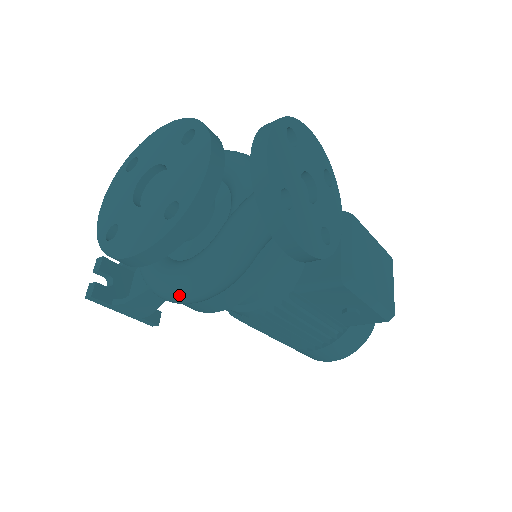
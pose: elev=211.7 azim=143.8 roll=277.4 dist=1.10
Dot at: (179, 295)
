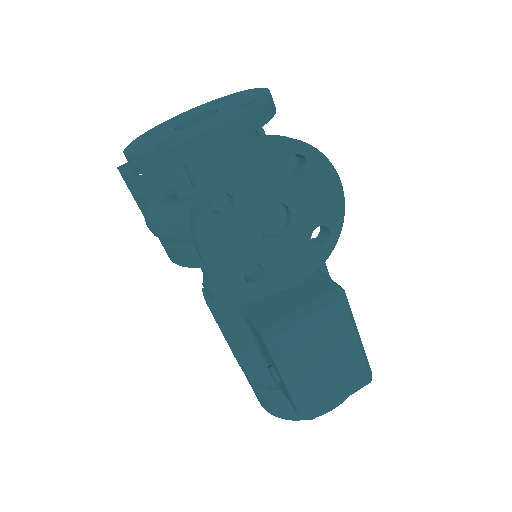
Dot at: (145, 216)
